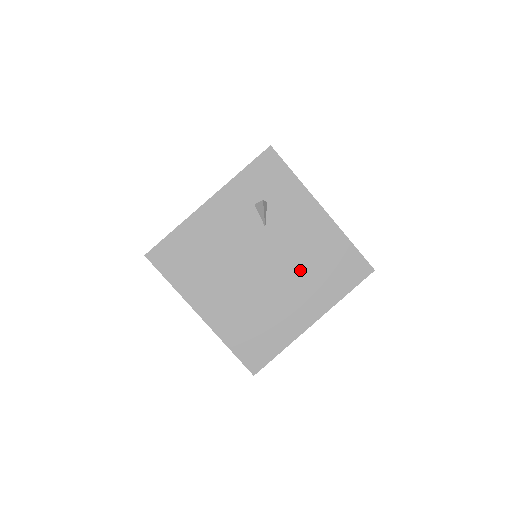
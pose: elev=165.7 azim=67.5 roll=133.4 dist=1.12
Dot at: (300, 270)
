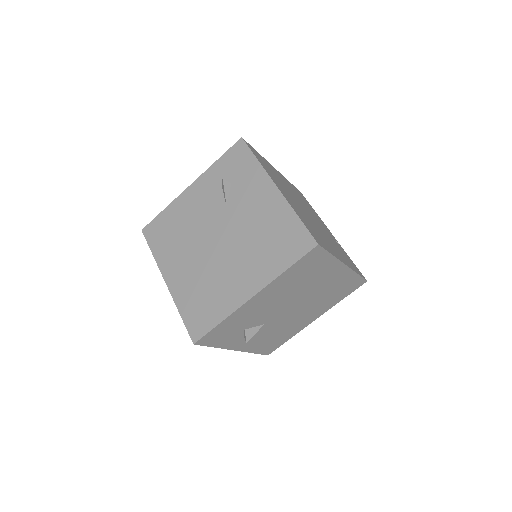
Dot at: (248, 243)
